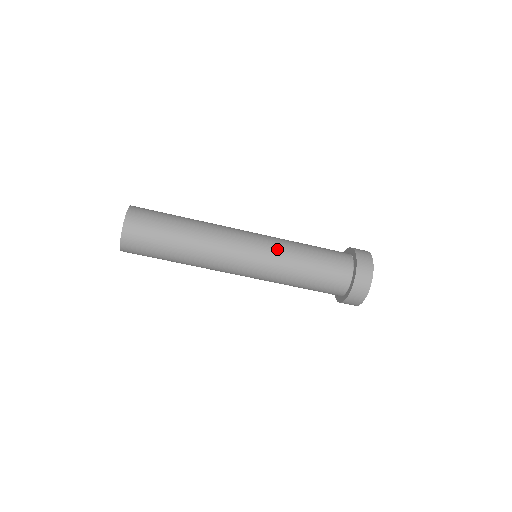
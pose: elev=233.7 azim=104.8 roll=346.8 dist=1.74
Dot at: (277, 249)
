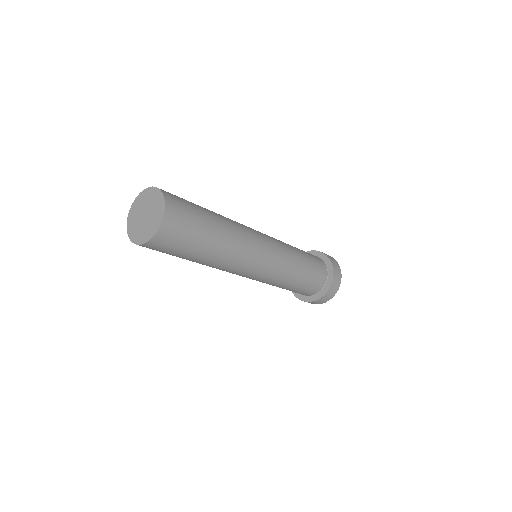
Dot at: (272, 280)
